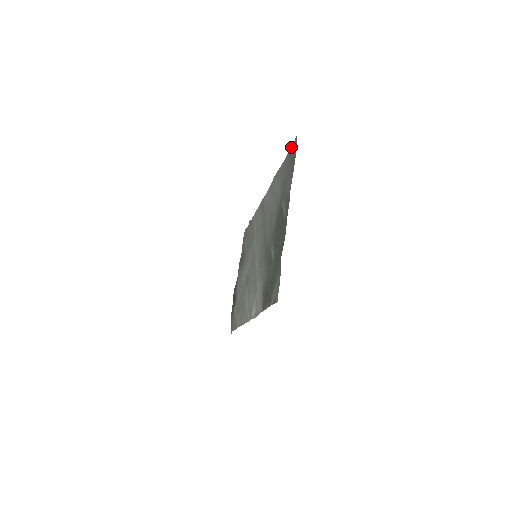
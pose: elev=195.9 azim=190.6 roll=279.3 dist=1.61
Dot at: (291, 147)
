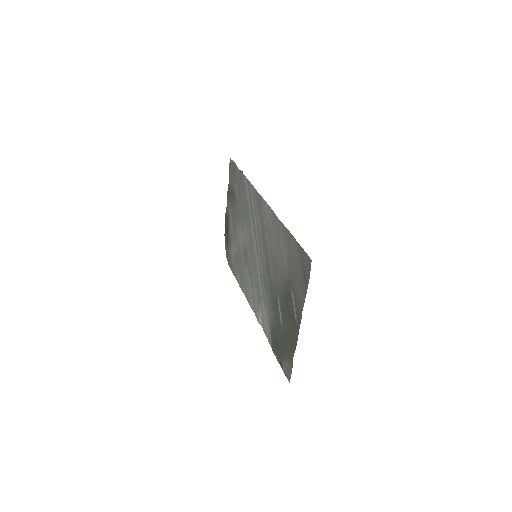
Dot at: (302, 250)
